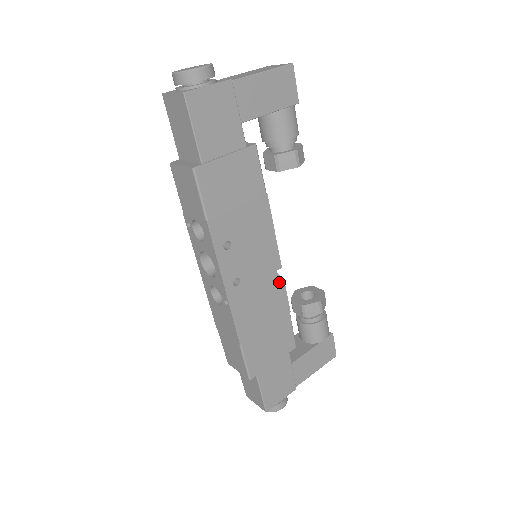
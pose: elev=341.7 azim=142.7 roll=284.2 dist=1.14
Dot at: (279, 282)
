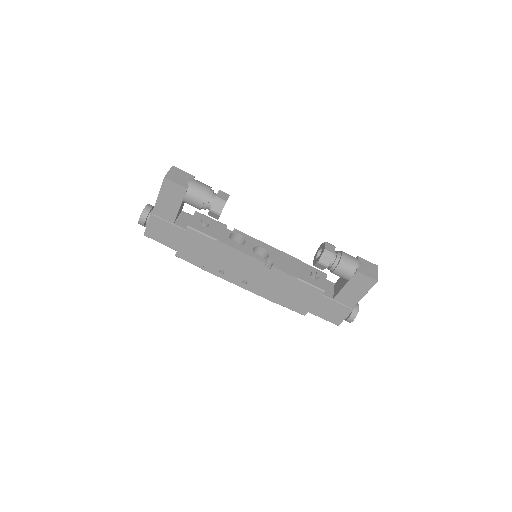
Dot at: (271, 269)
